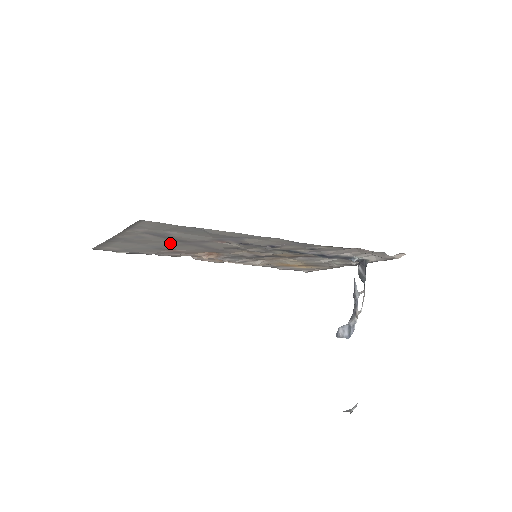
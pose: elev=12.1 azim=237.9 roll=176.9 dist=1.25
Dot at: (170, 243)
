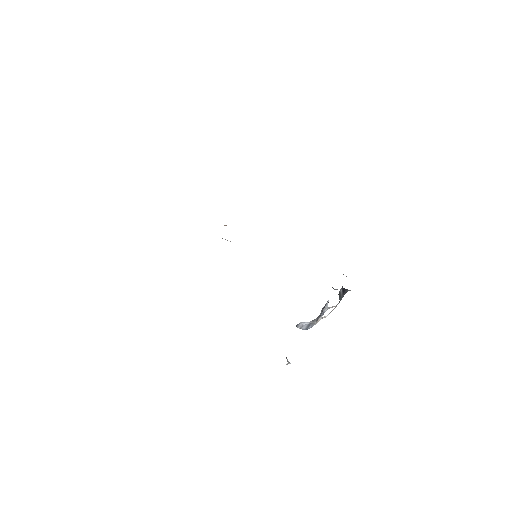
Dot at: occluded
